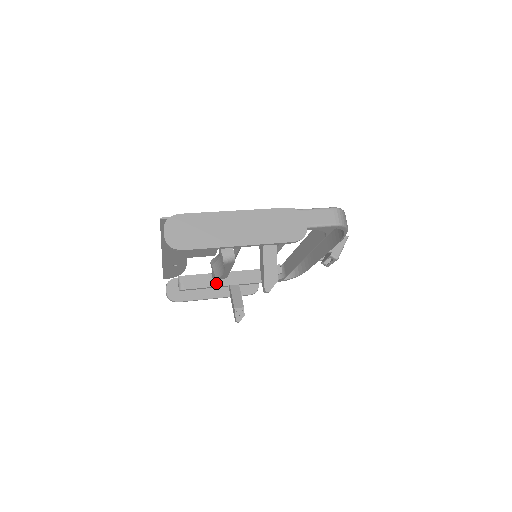
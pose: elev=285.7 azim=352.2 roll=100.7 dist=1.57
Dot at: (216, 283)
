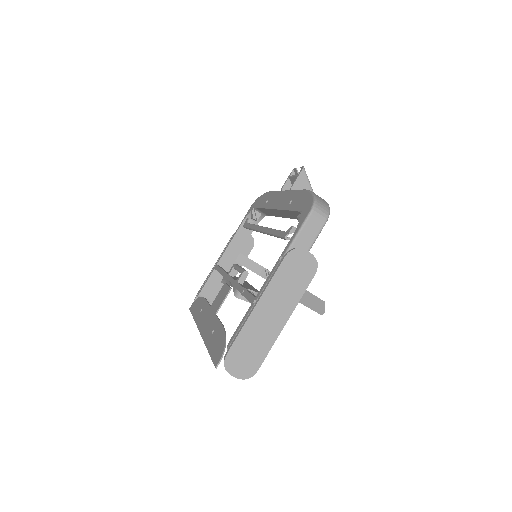
Dot at: occluded
